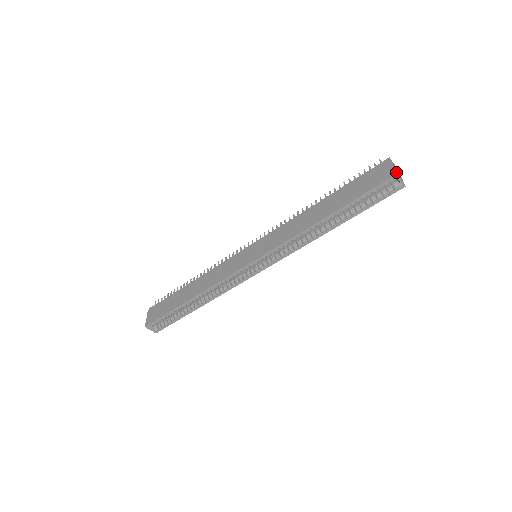
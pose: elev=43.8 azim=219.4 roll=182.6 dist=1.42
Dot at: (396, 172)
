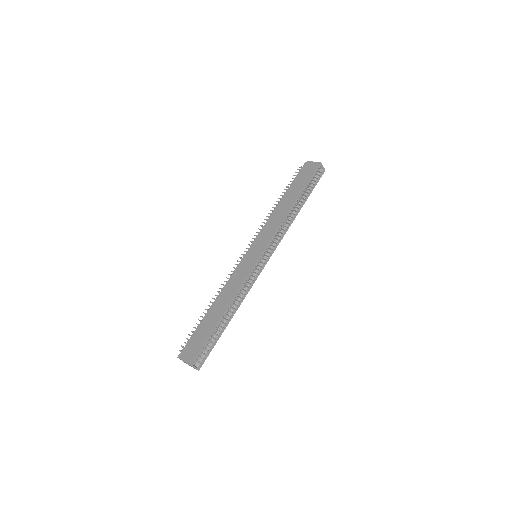
Dot at: (318, 162)
